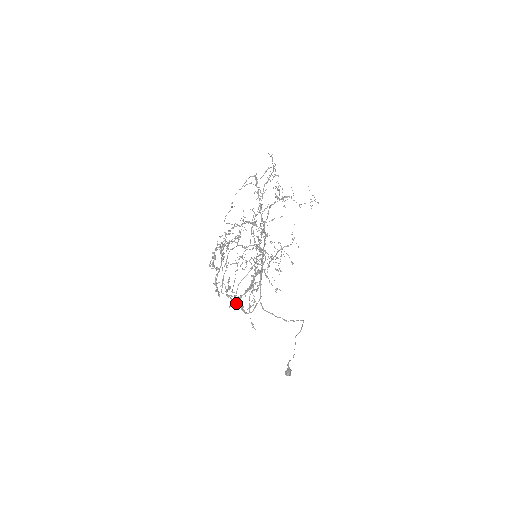
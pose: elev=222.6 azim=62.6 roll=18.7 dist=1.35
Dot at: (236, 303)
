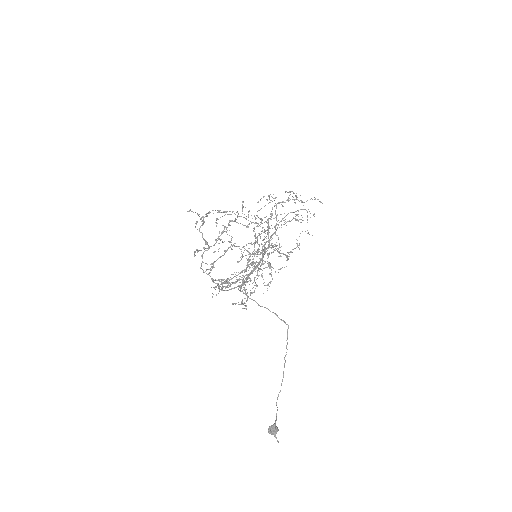
Dot at: (216, 283)
